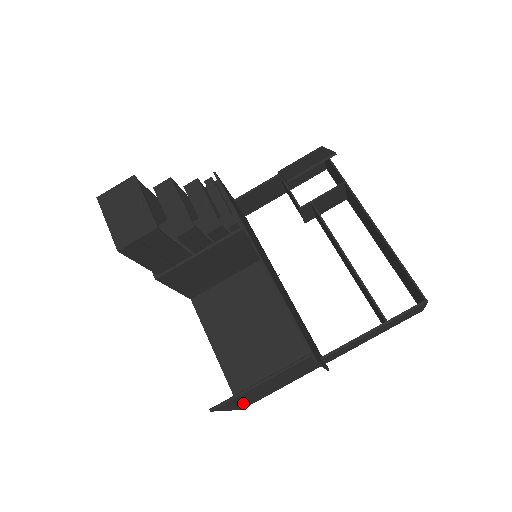
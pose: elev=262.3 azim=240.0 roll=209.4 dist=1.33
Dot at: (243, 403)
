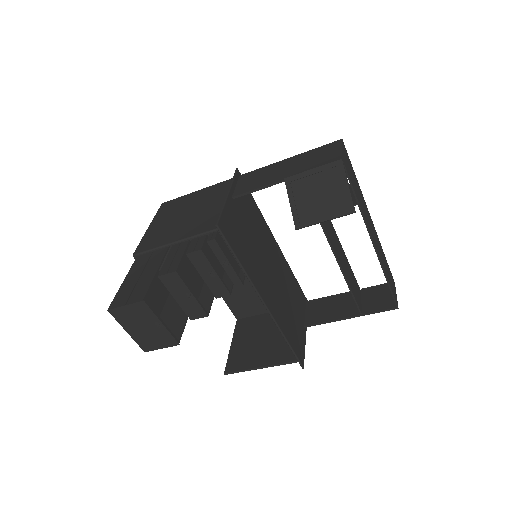
Dot at: (243, 337)
